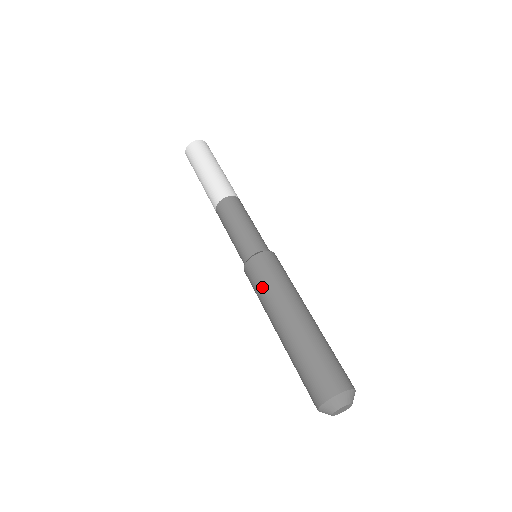
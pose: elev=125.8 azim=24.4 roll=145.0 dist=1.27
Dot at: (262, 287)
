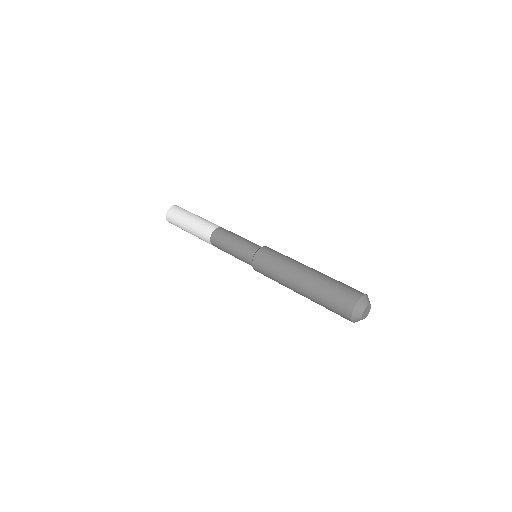
Dot at: (278, 259)
